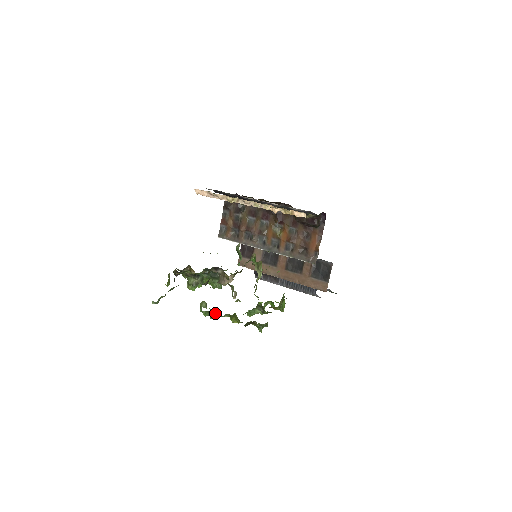
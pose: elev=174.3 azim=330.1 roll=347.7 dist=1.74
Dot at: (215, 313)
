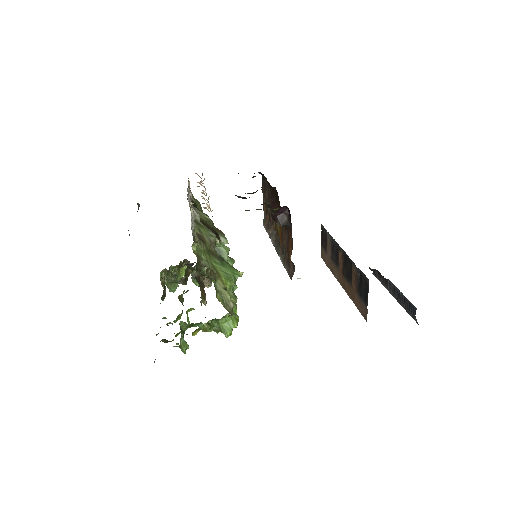
Dot at: occluded
